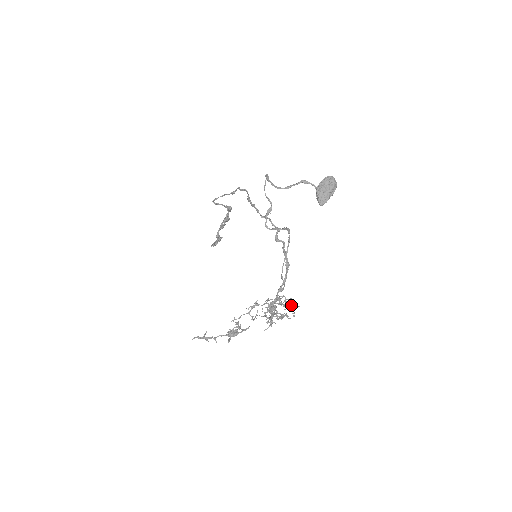
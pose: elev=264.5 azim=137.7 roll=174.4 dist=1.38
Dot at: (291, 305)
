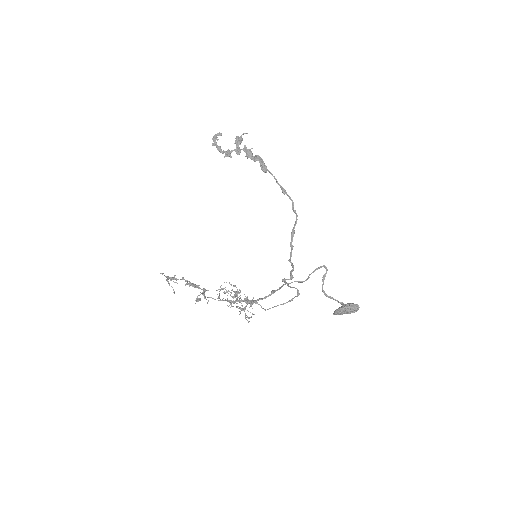
Dot at: occluded
